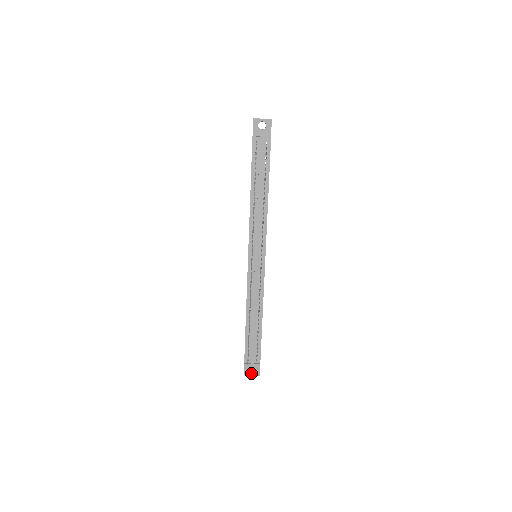
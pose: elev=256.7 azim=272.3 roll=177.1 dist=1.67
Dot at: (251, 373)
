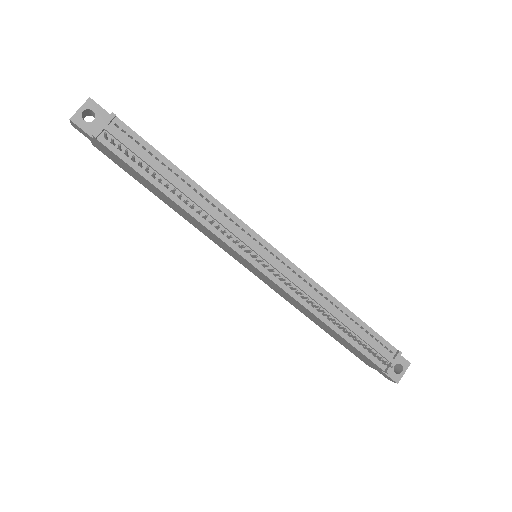
Dot at: (401, 372)
